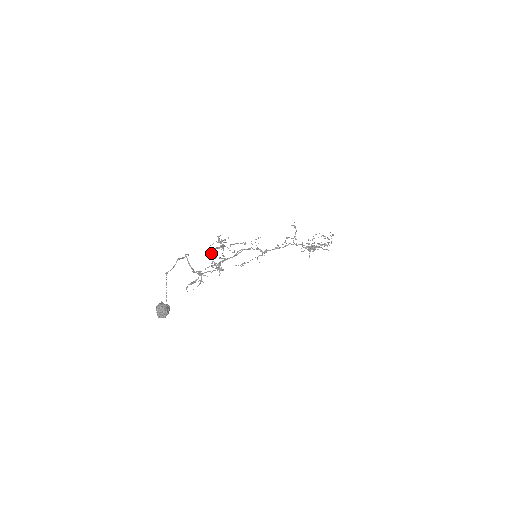
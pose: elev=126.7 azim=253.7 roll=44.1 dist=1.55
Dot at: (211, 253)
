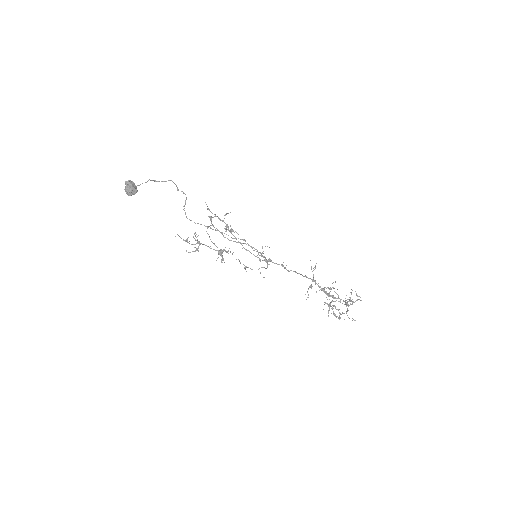
Dot at: (210, 217)
